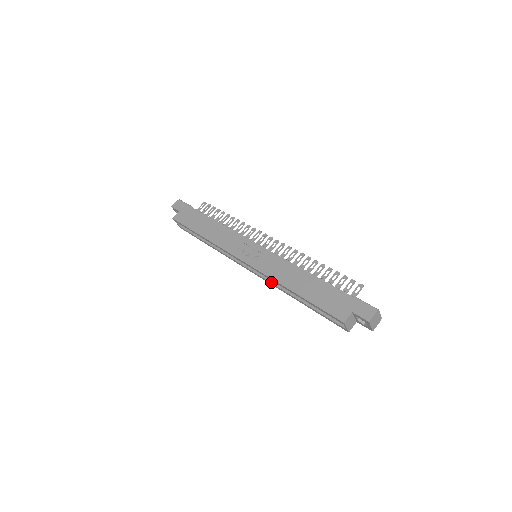
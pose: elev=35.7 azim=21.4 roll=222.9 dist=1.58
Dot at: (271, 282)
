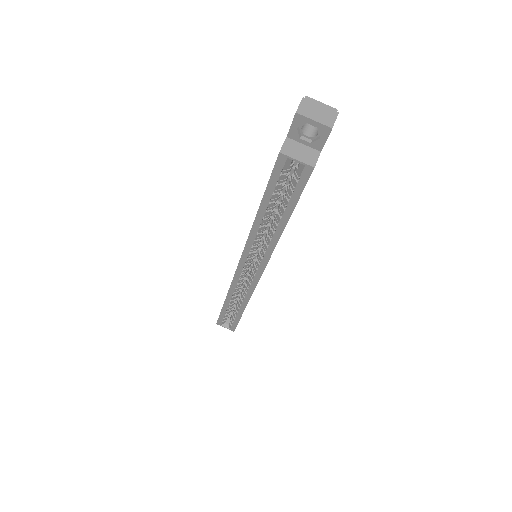
Dot at: (265, 253)
